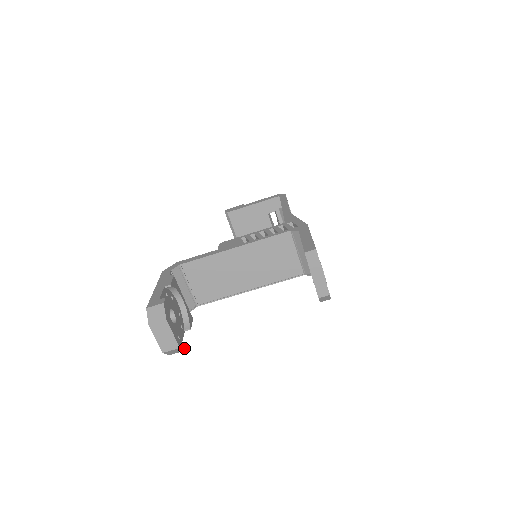
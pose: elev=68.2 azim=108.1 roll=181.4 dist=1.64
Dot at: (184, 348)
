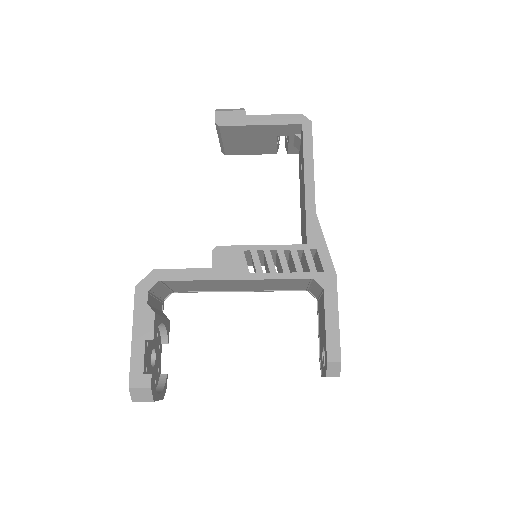
Dot at: (166, 387)
